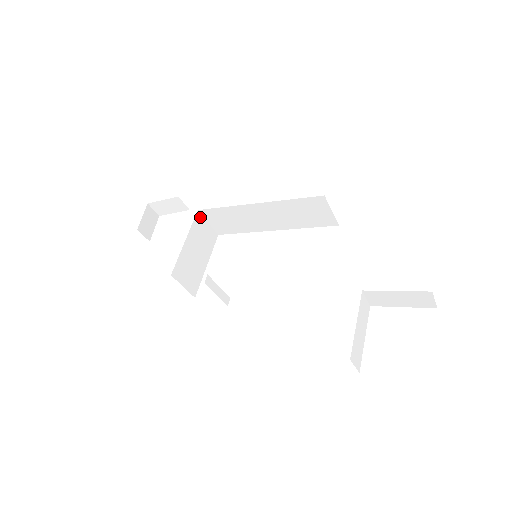
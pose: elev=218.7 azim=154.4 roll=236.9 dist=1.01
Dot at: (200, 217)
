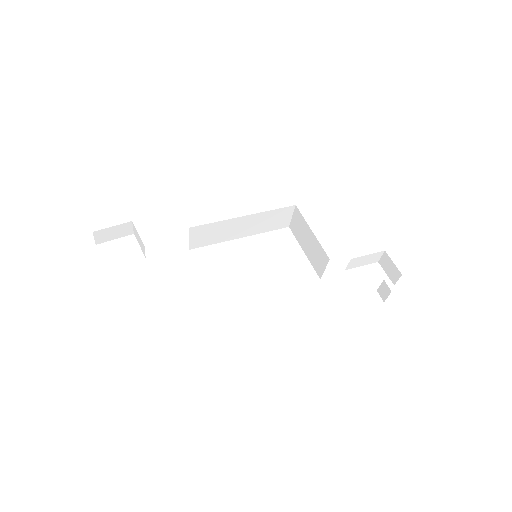
Dot at: (190, 234)
